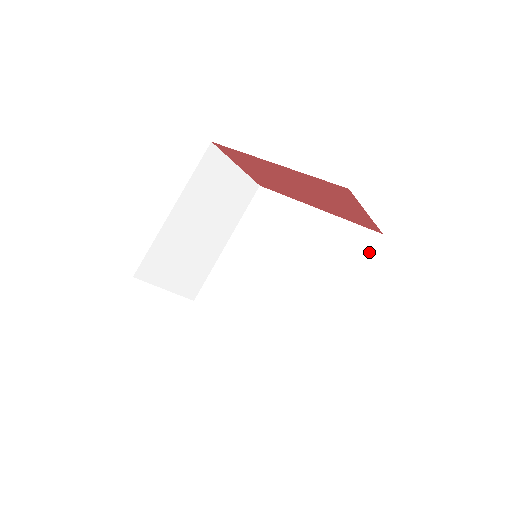
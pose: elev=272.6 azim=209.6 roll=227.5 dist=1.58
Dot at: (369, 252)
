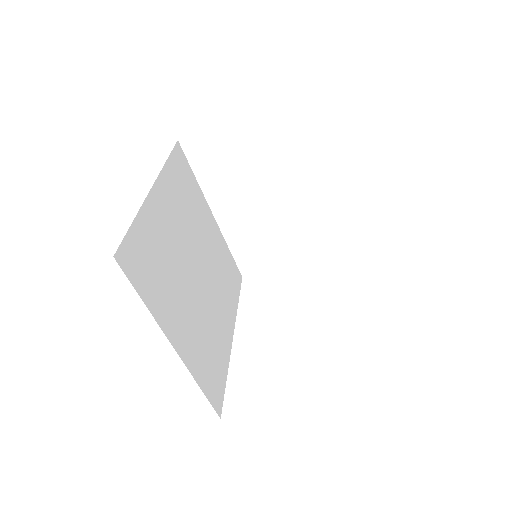
Dot at: occluded
